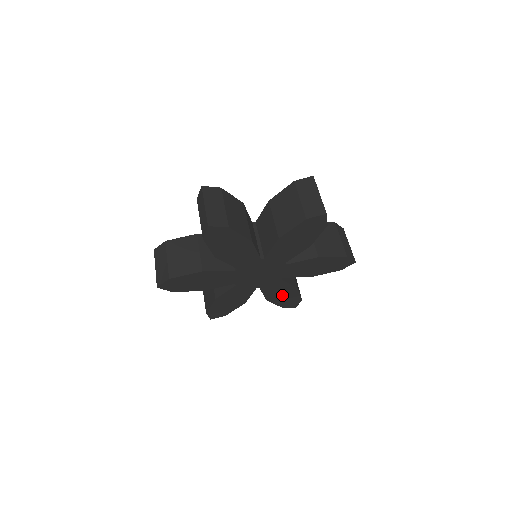
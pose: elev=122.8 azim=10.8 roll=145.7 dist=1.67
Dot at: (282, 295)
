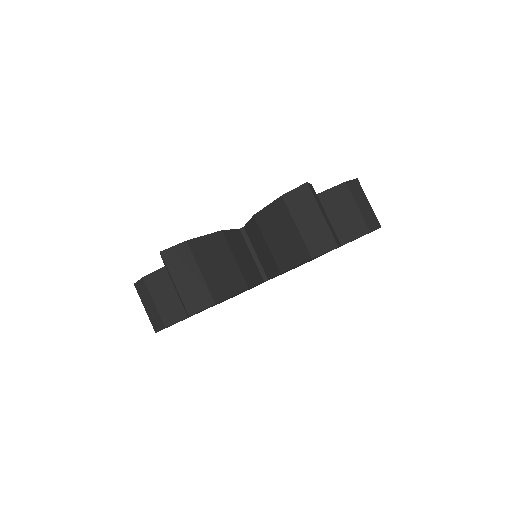
Dot at: occluded
